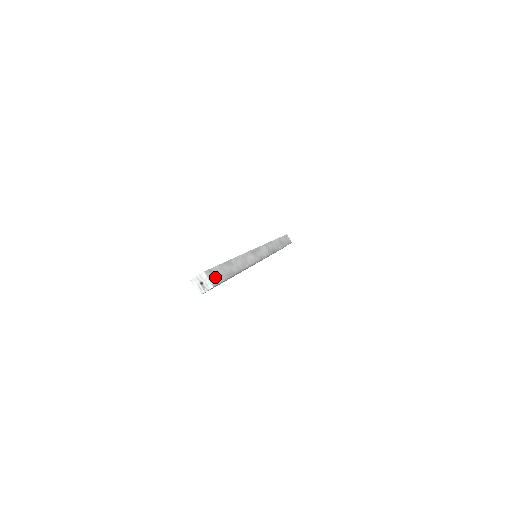
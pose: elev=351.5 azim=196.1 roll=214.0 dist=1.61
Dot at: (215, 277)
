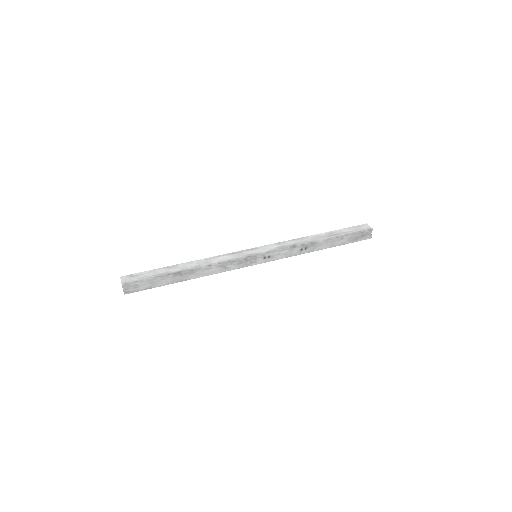
Dot at: (133, 278)
